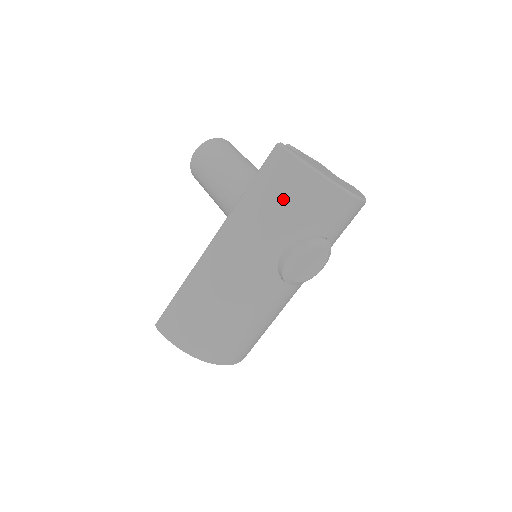
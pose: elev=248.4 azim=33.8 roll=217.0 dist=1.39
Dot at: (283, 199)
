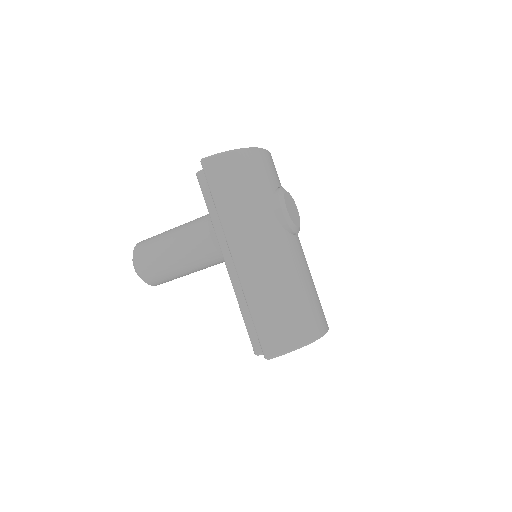
Dot at: (241, 183)
